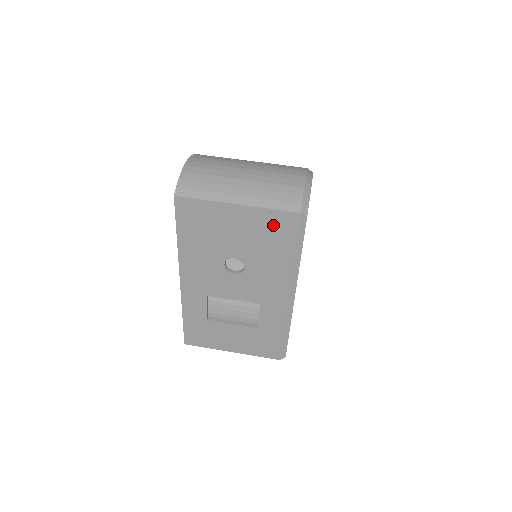
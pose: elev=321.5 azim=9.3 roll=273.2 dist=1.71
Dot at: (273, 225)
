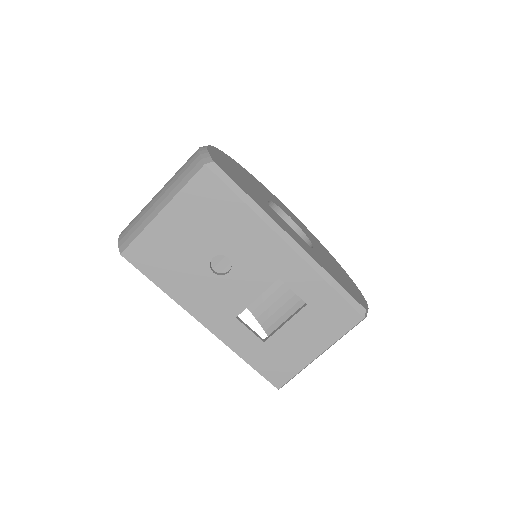
Dot at: (201, 197)
